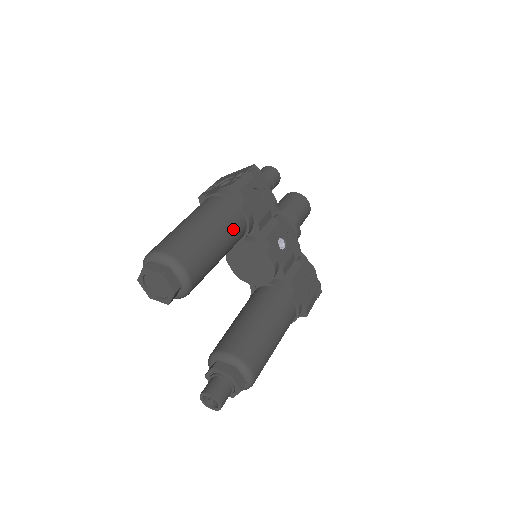
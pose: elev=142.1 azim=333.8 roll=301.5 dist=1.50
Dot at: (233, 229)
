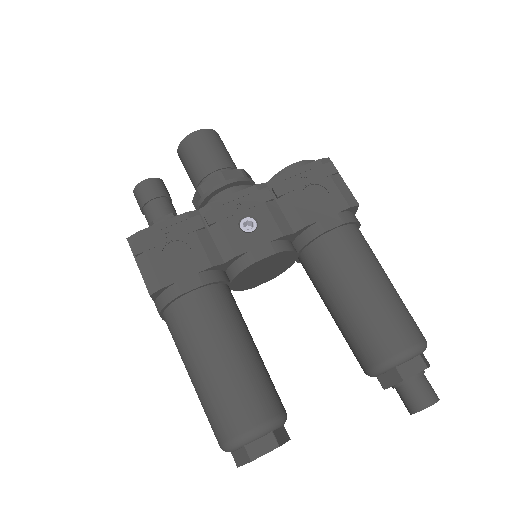
Dot at: (213, 318)
